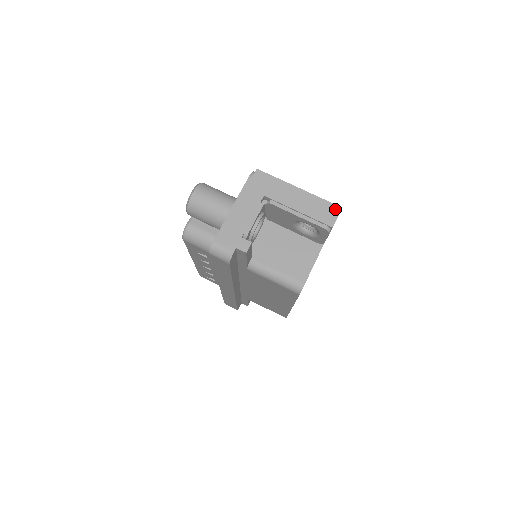
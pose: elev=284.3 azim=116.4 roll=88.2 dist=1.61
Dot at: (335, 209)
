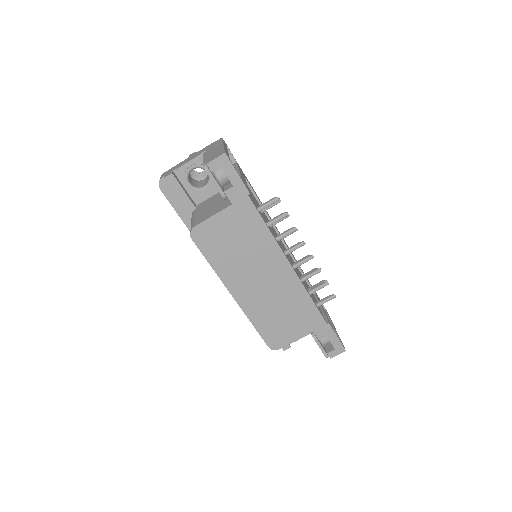
Dot at: (221, 154)
